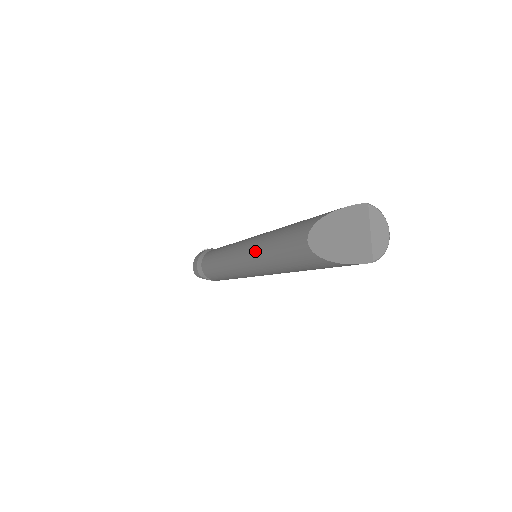
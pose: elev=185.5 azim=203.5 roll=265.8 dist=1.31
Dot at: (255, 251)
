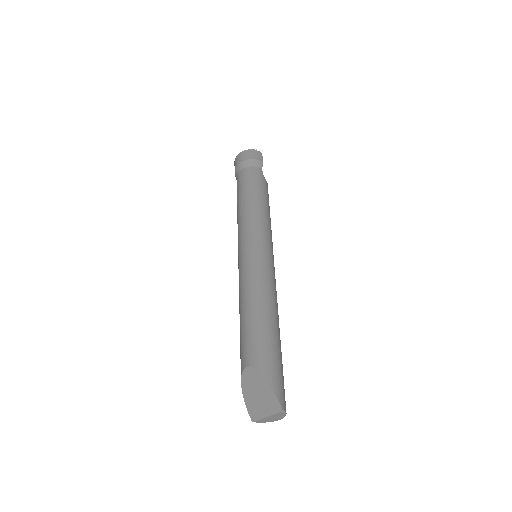
Dot at: (245, 282)
